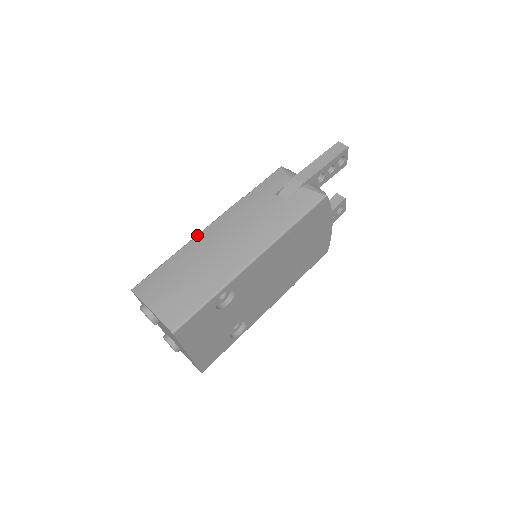
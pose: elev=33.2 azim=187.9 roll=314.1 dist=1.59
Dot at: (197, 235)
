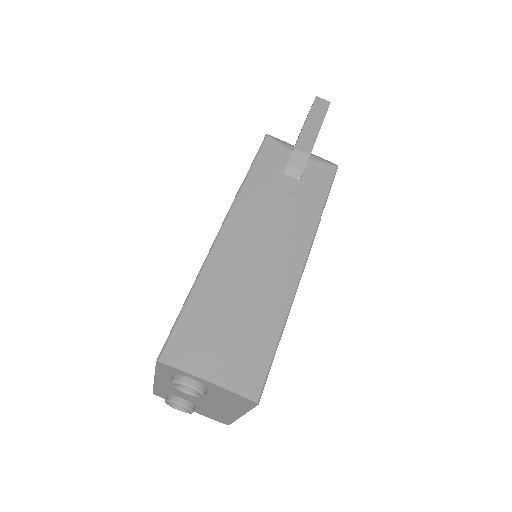
Dot at: (212, 250)
